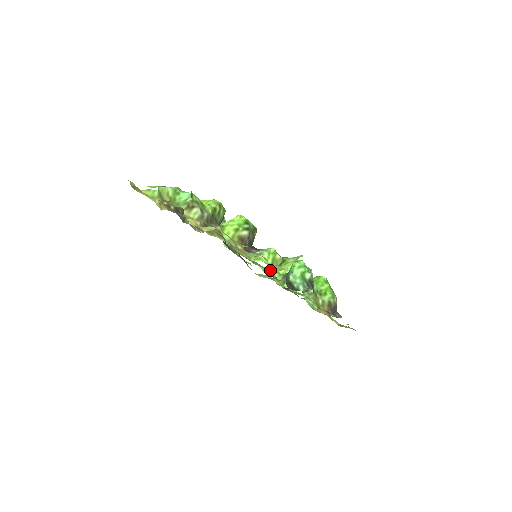
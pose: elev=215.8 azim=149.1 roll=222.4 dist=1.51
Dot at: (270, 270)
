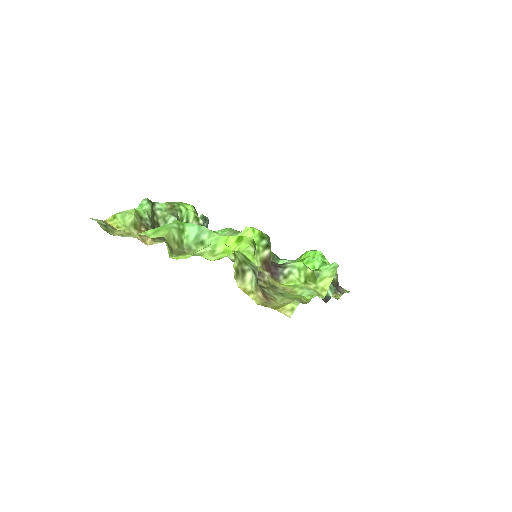
Dot at: occluded
